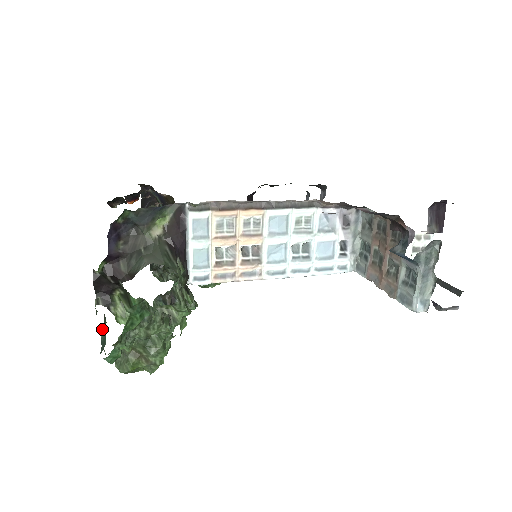
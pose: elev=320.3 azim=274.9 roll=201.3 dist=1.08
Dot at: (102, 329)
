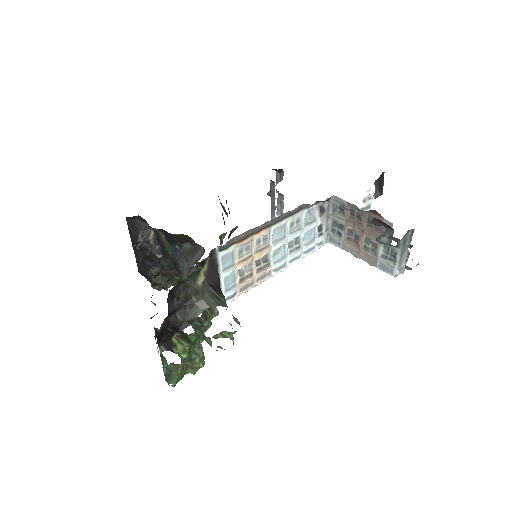
Dot at: occluded
